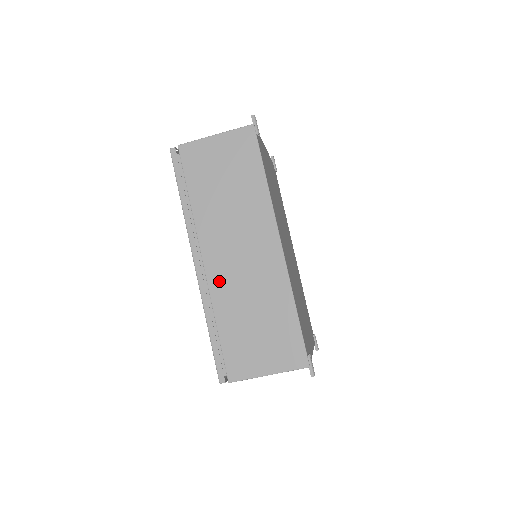
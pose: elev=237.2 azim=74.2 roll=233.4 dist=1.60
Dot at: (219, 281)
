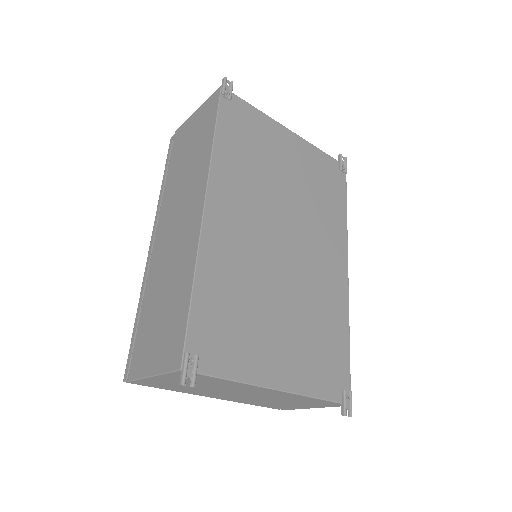
Dot at: (156, 259)
